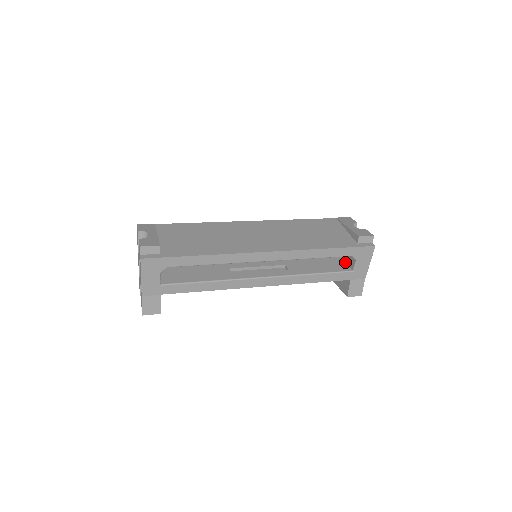
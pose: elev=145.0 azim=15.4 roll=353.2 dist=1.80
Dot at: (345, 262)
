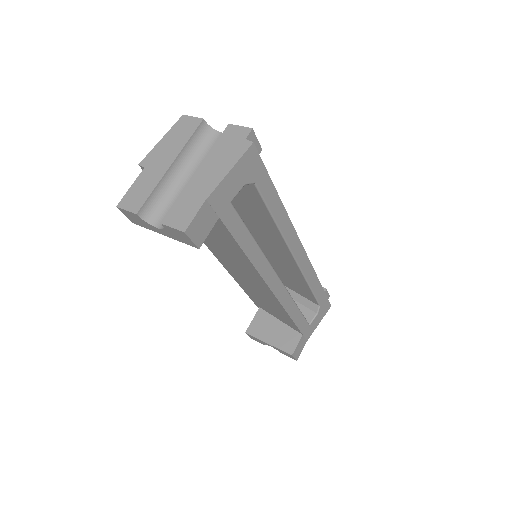
Dot at: occluded
